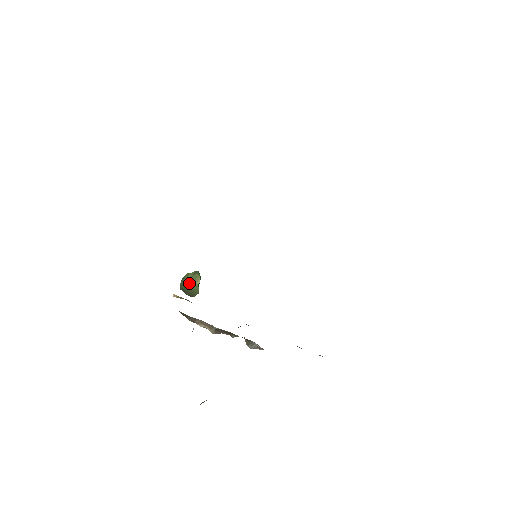
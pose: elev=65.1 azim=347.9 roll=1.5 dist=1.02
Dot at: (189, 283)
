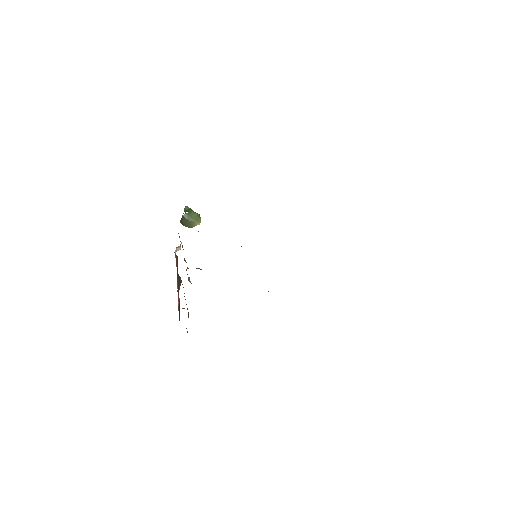
Dot at: (193, 219)
